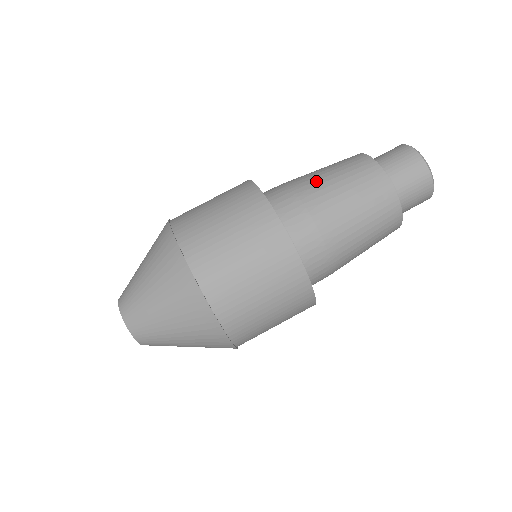
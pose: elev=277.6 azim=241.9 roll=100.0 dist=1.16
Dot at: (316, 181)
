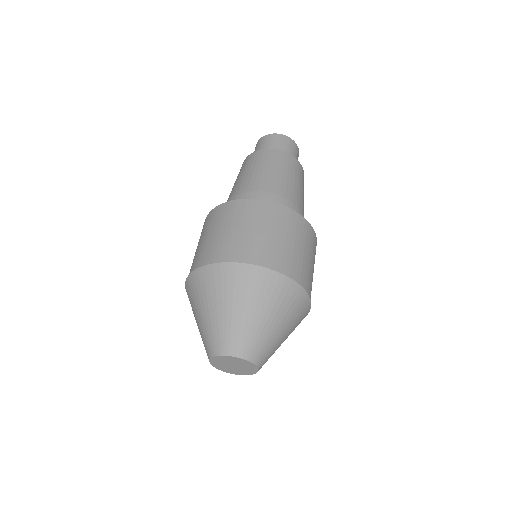
Dot at: occluded
